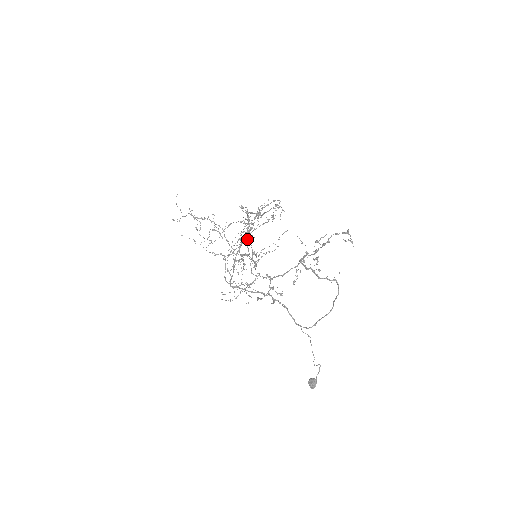
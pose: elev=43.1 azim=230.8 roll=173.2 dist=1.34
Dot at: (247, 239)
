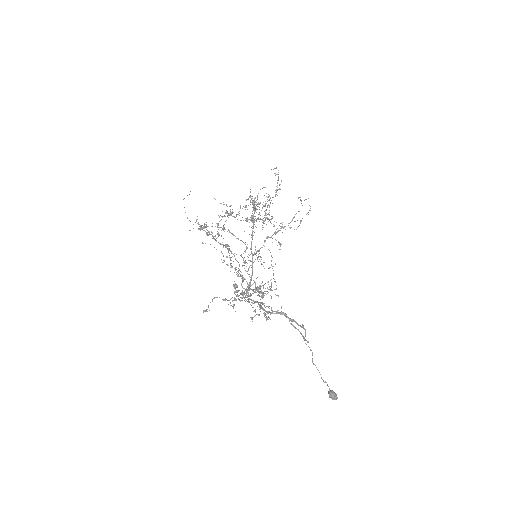
Dot at: (262, 222)
